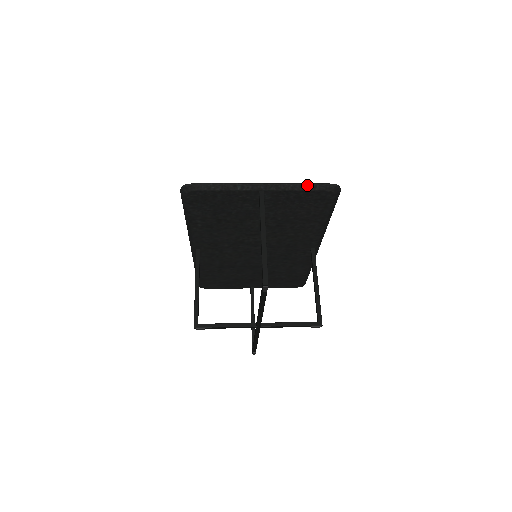
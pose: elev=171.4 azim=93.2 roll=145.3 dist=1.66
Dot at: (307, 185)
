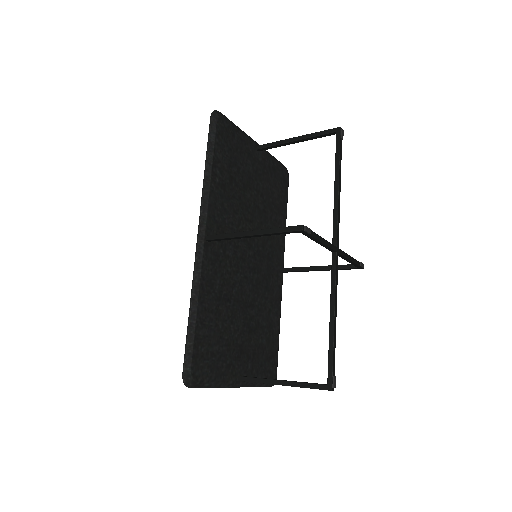
Dot at: (275, 158)
